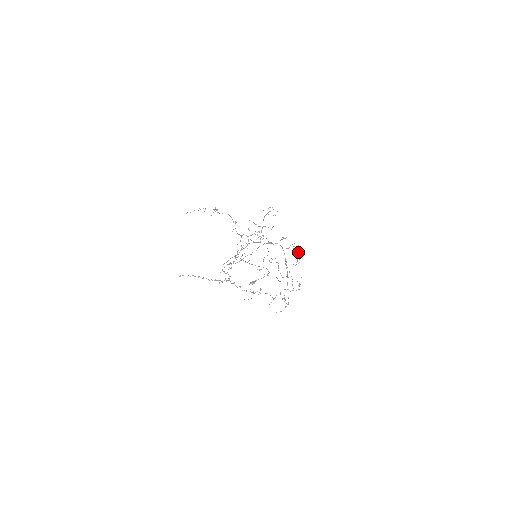
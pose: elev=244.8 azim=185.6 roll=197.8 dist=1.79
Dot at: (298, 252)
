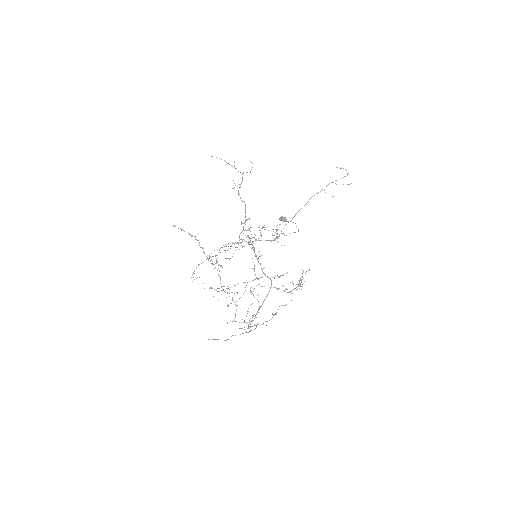
Dot at: occluded
